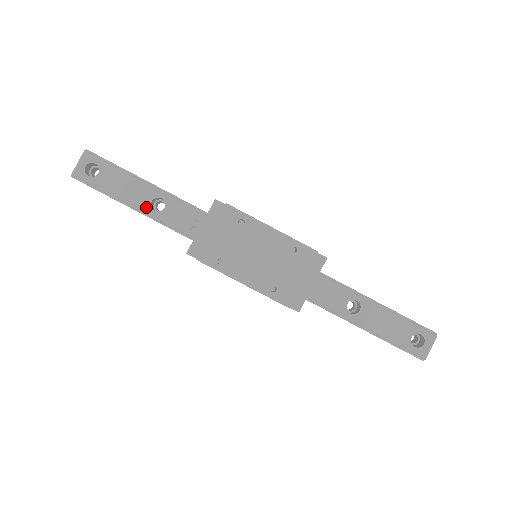
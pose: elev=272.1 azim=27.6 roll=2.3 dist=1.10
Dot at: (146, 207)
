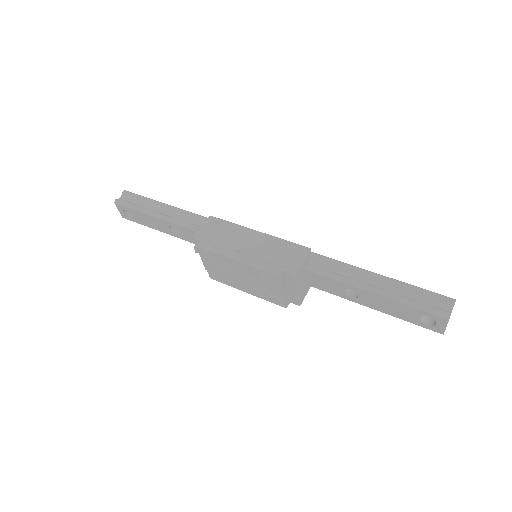
Dot at: (170, 232)
